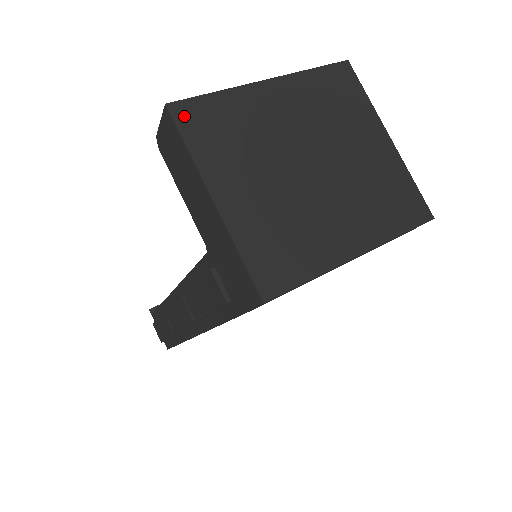
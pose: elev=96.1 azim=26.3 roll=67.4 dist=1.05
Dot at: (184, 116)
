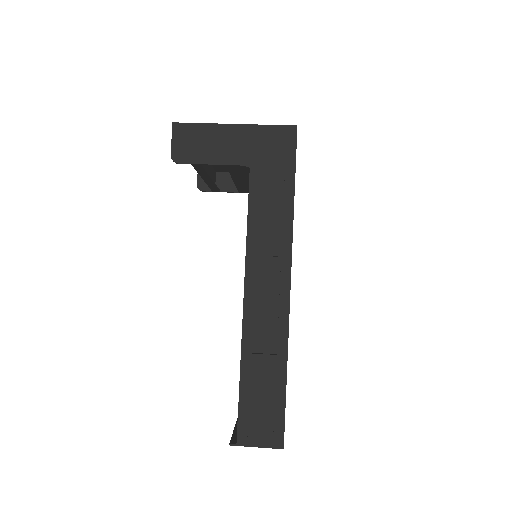
Dot at: occluded
